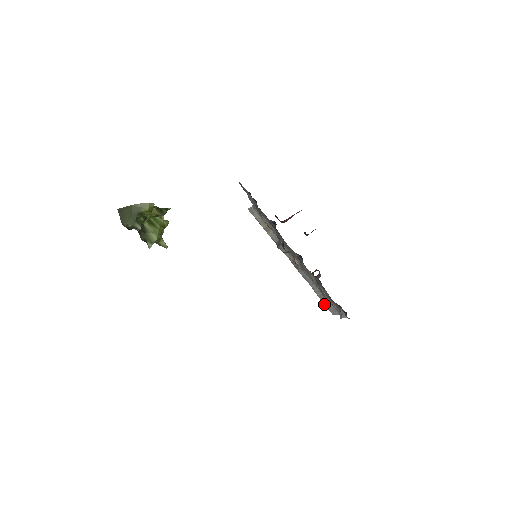
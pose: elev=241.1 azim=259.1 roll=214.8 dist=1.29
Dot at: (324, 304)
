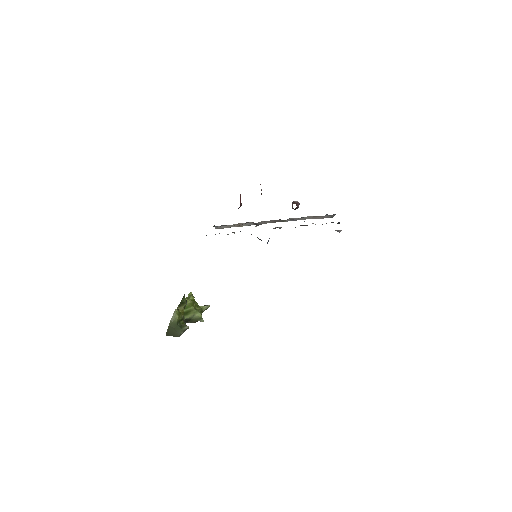
Dot at: occluded
